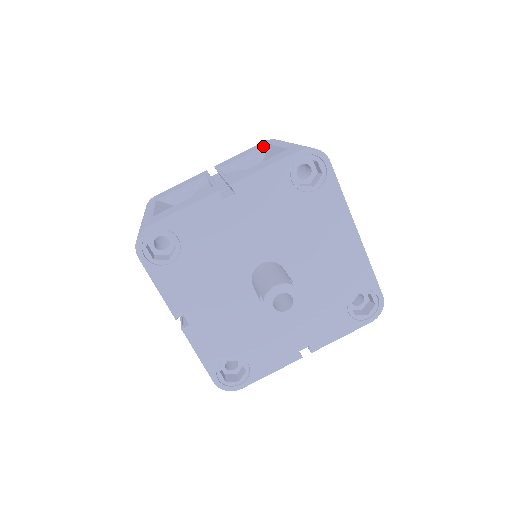
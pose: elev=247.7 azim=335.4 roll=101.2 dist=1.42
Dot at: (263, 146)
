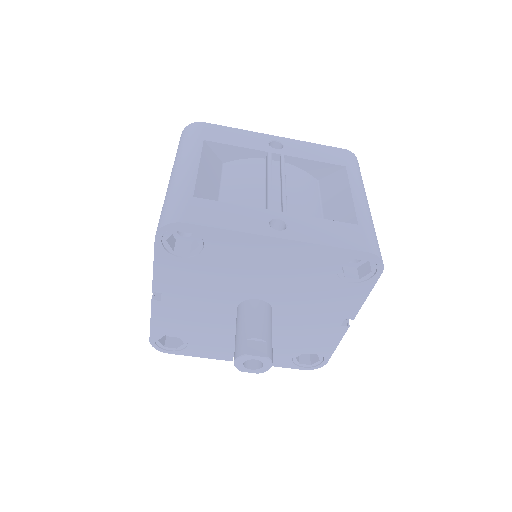
Dot at: occluded
